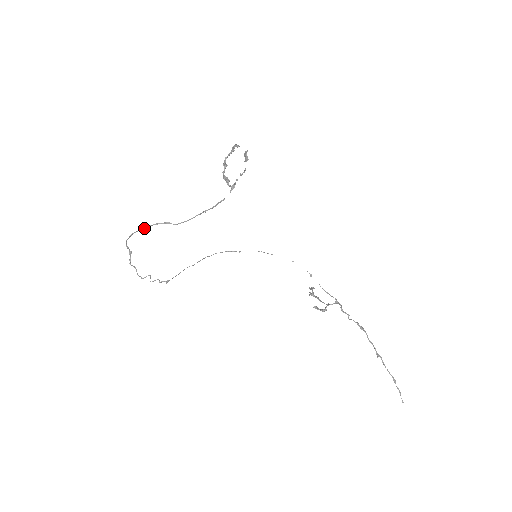
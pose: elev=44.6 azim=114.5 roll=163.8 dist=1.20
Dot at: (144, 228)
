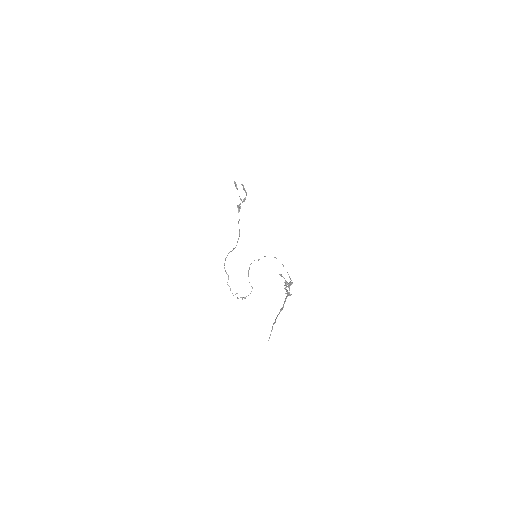
Dot at: (227, 255)
